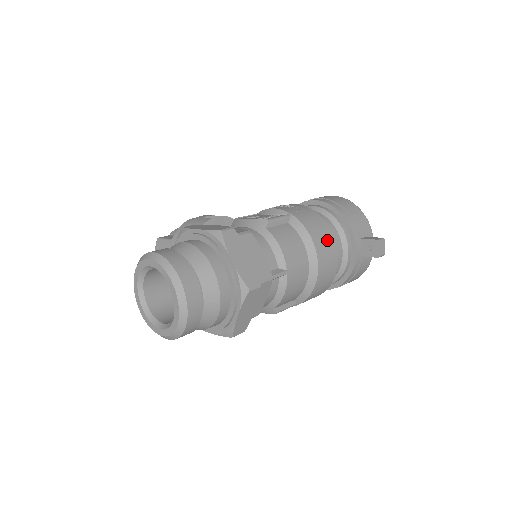
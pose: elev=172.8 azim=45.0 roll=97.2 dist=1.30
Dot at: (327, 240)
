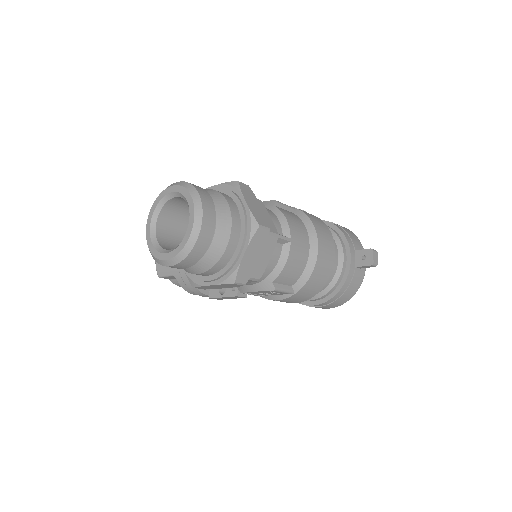
Dot at: (326, 234)
